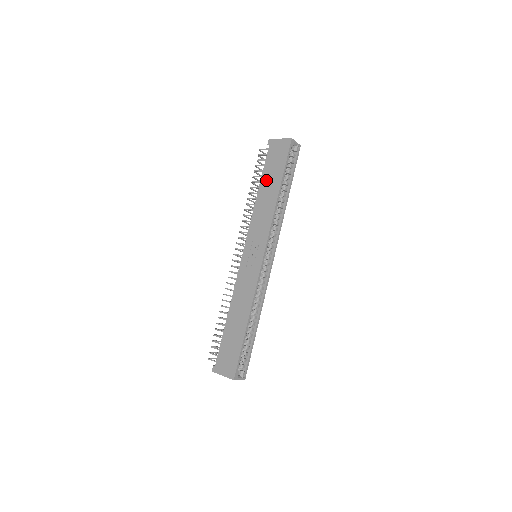
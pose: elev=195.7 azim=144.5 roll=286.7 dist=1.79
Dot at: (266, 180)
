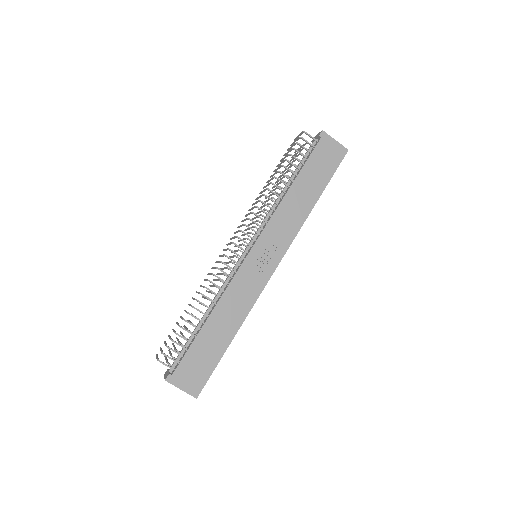
Dot at: (306, 178)
